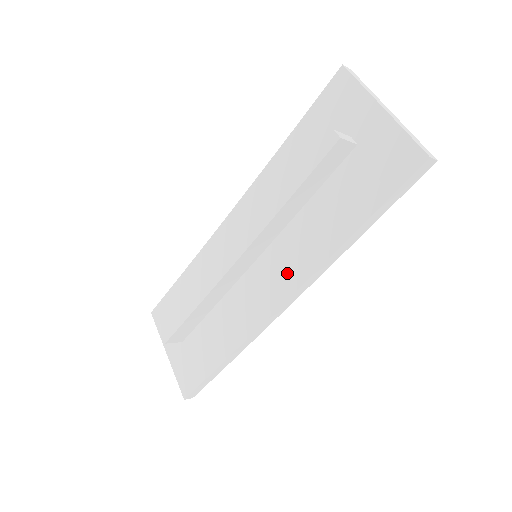
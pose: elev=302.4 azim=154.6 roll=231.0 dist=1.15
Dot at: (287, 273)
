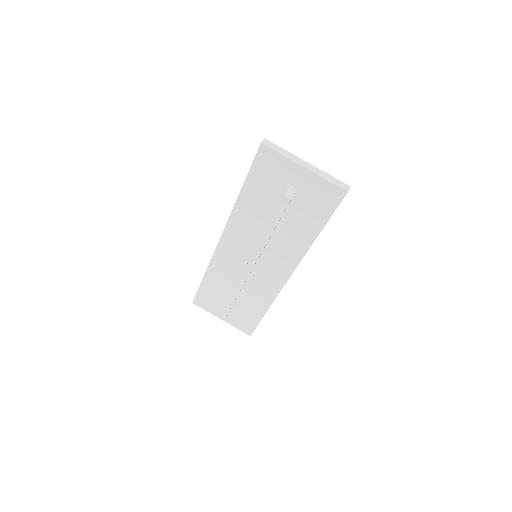
Dot at: (285, 261)
